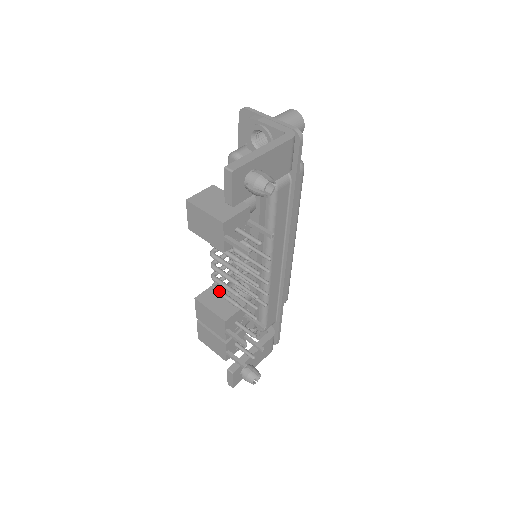
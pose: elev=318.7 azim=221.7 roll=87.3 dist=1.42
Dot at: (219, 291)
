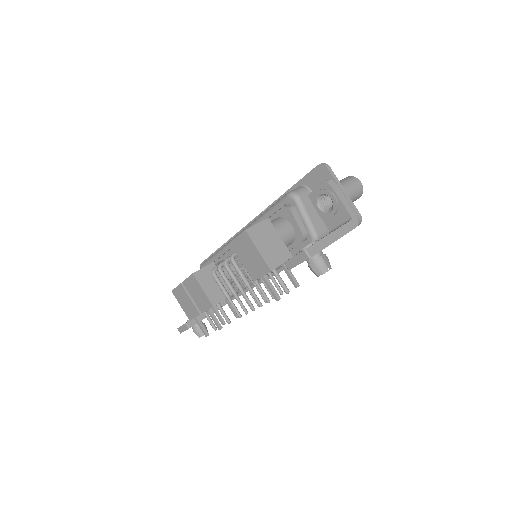
Dot at: (218, 279)
